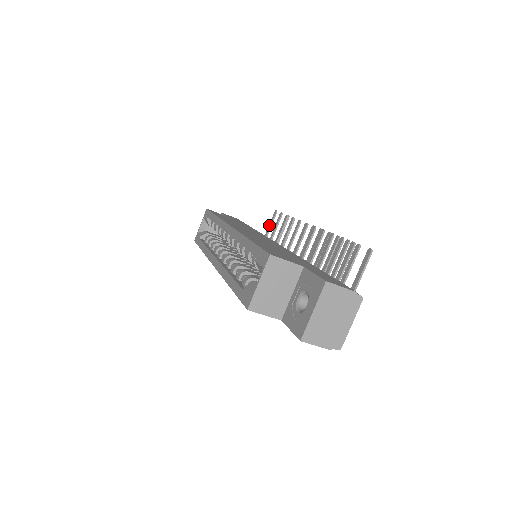
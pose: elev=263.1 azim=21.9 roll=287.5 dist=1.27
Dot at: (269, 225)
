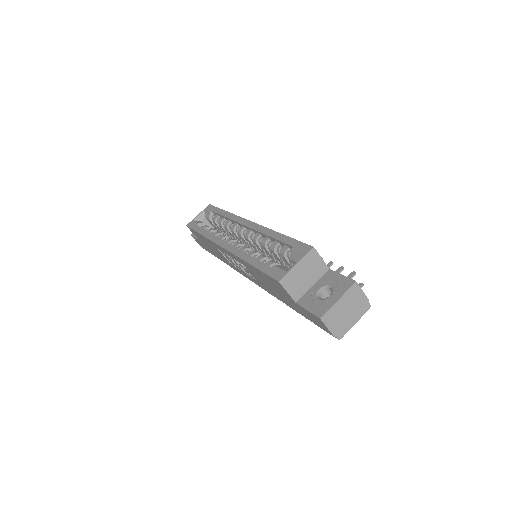
Dot at: occluded
